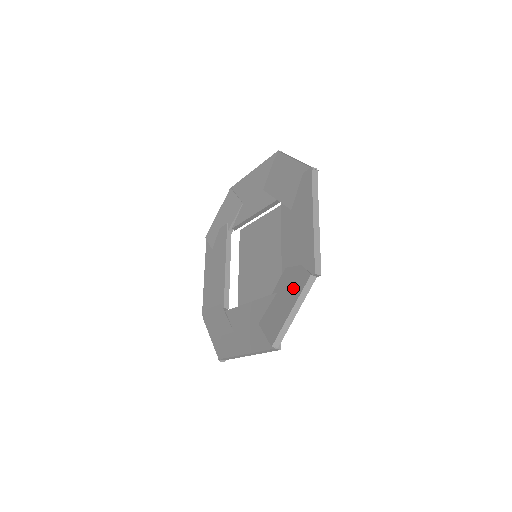
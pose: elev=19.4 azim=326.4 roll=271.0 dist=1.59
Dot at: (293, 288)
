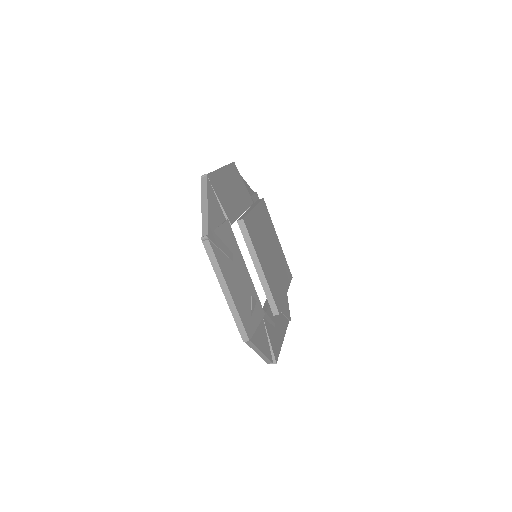
Dot at: occluded
